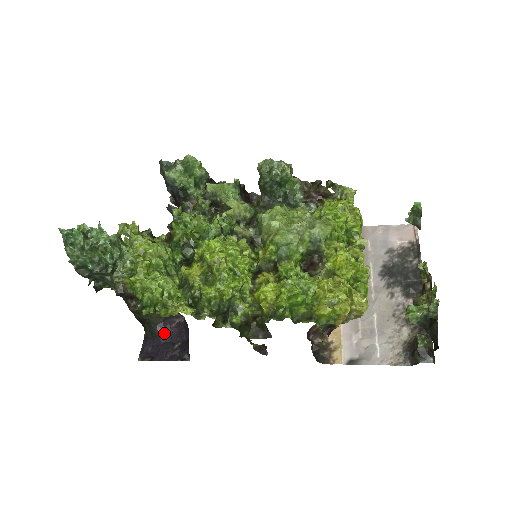
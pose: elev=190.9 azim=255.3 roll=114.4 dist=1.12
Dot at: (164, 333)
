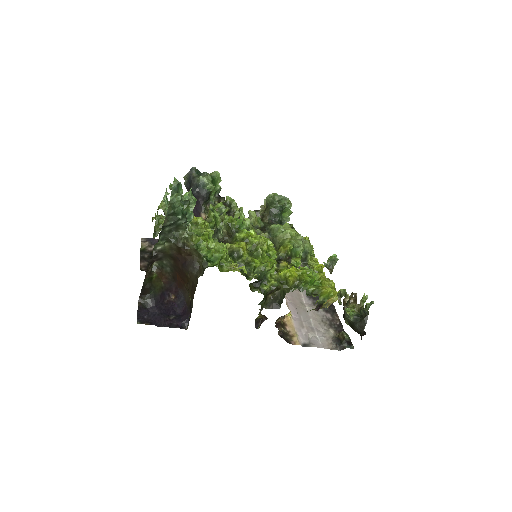
Dot at: (159, 305)
